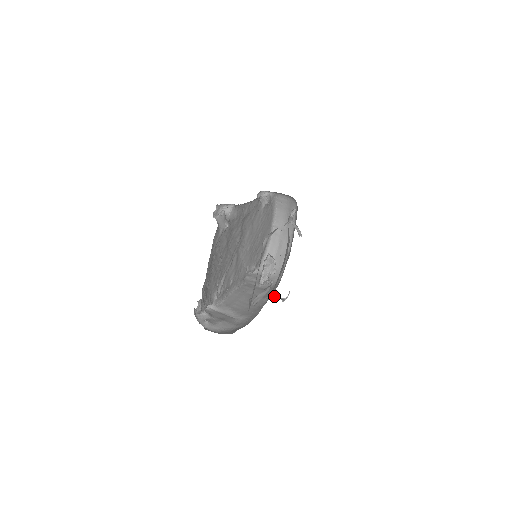
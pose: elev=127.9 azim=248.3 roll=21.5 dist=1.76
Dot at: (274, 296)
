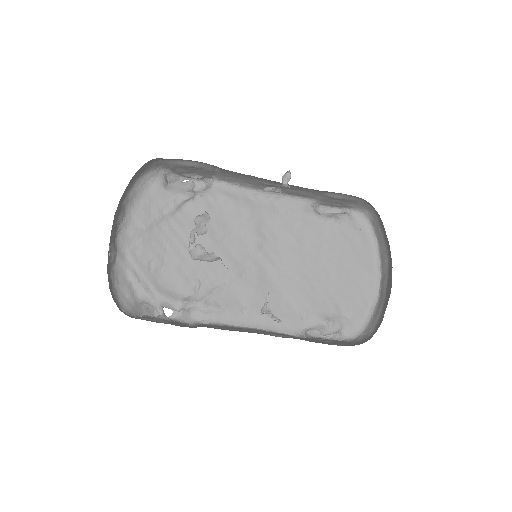
Dot at: occluded
